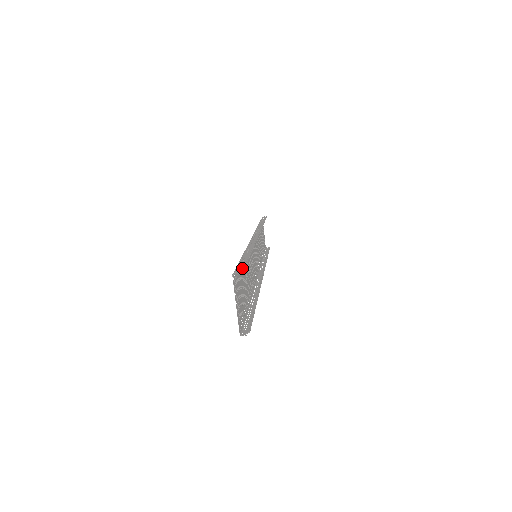
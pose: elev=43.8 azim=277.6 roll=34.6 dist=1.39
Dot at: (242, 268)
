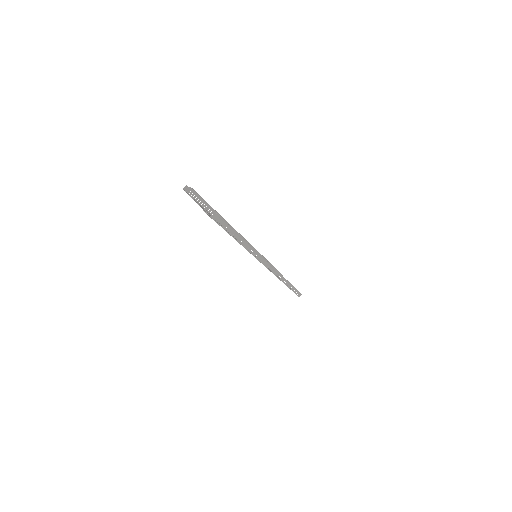
Dot at: (194, 192)
